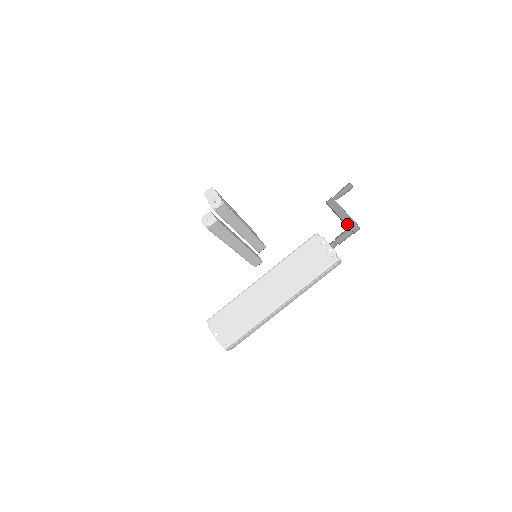
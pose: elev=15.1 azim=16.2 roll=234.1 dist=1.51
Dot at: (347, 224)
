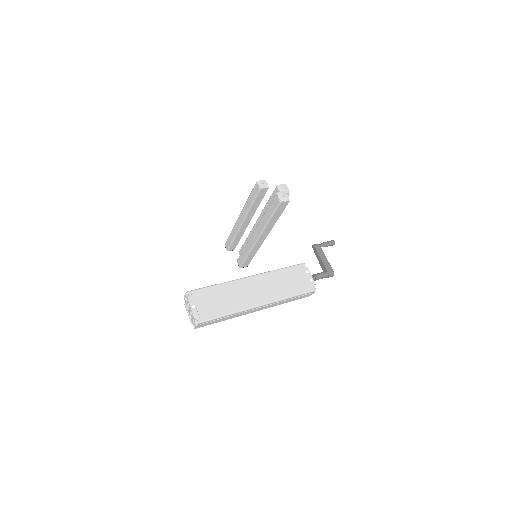
Dot at: (326, 268)
